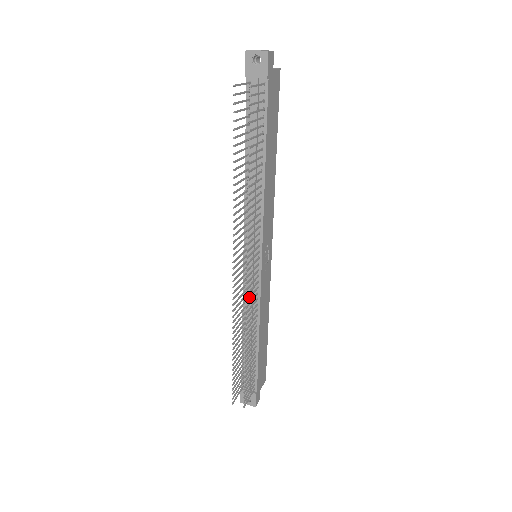
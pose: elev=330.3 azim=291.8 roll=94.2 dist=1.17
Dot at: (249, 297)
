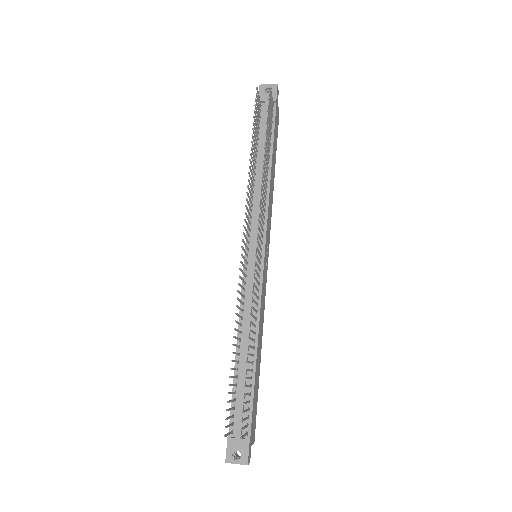
Dot at: (255, 278)
